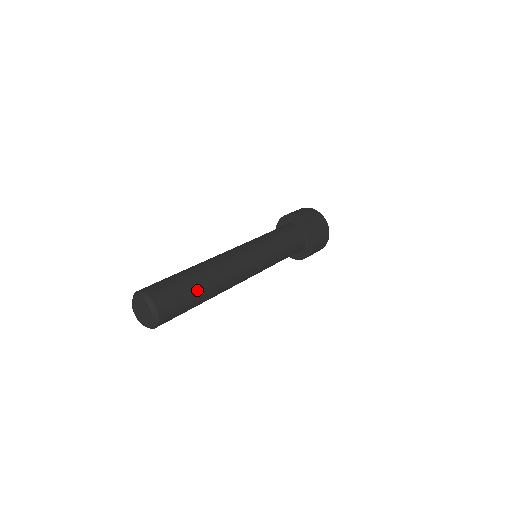
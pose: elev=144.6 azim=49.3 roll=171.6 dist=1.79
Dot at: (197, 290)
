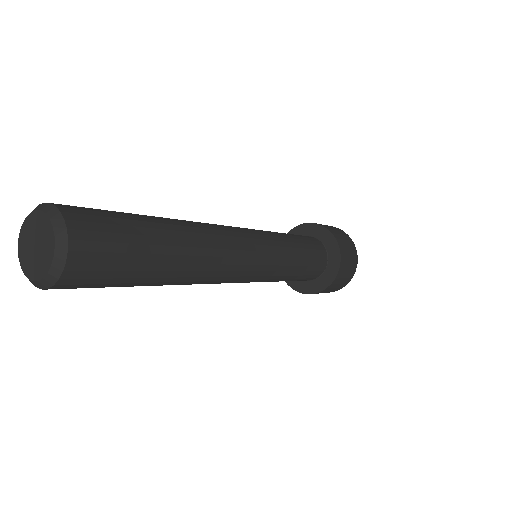
Dot at: (158, 241)
